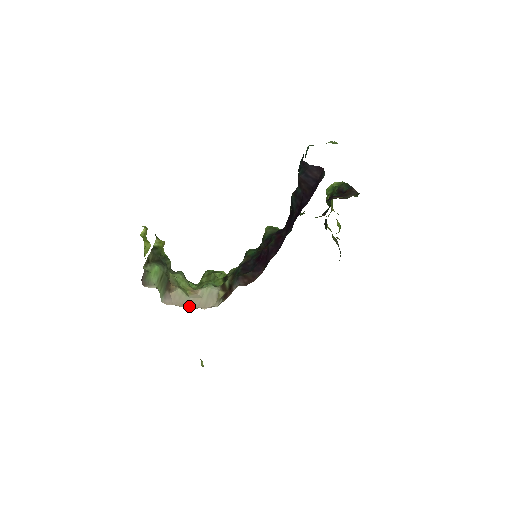
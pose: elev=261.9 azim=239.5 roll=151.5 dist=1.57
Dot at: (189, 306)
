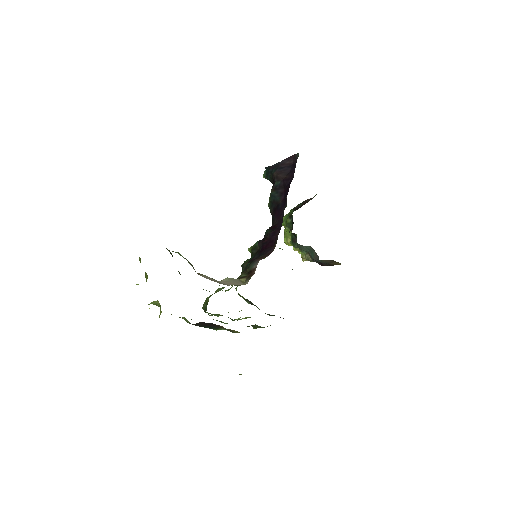
Dot at: occluded
